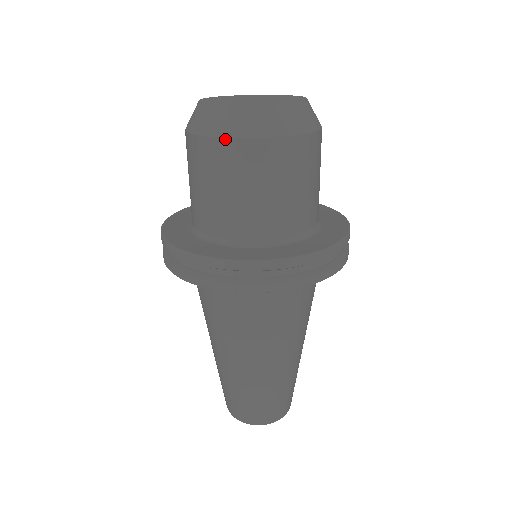
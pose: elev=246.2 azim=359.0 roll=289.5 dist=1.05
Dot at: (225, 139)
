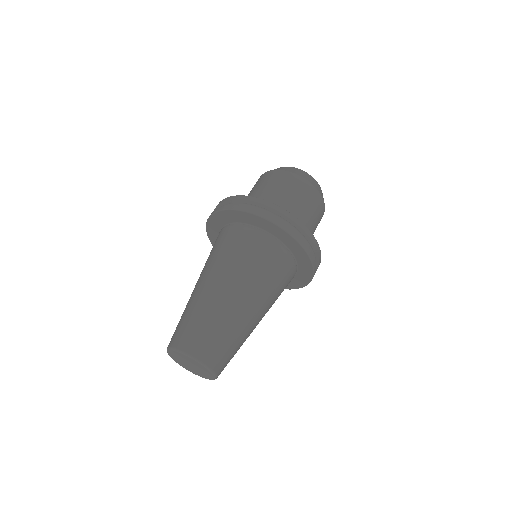
Dot at: (310, 183)
